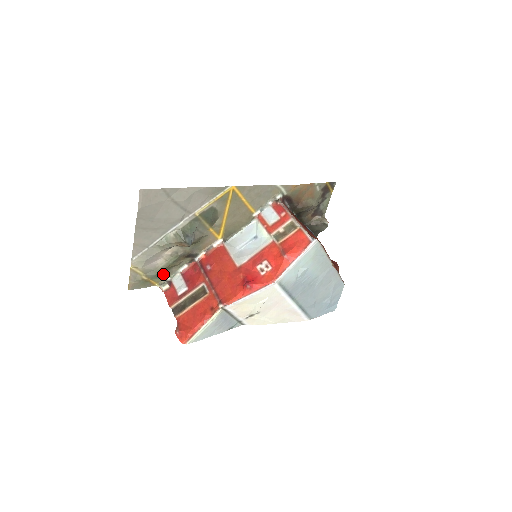
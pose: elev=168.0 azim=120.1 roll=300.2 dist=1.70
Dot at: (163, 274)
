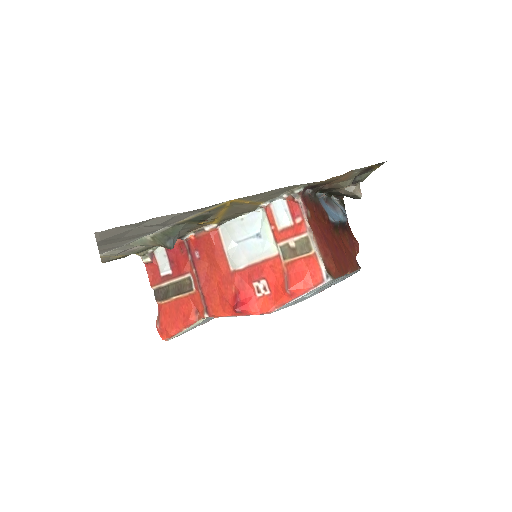
Dot at: (143, 250)
